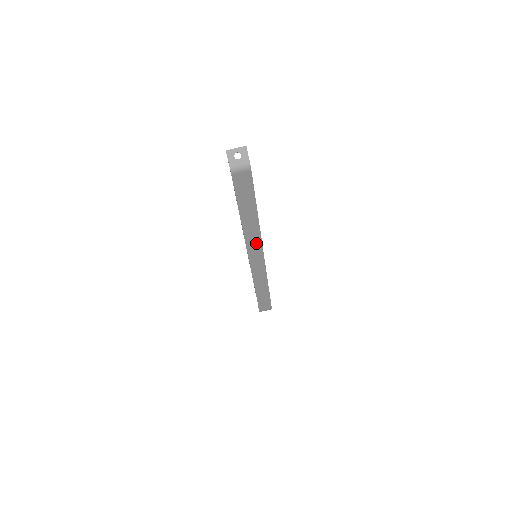
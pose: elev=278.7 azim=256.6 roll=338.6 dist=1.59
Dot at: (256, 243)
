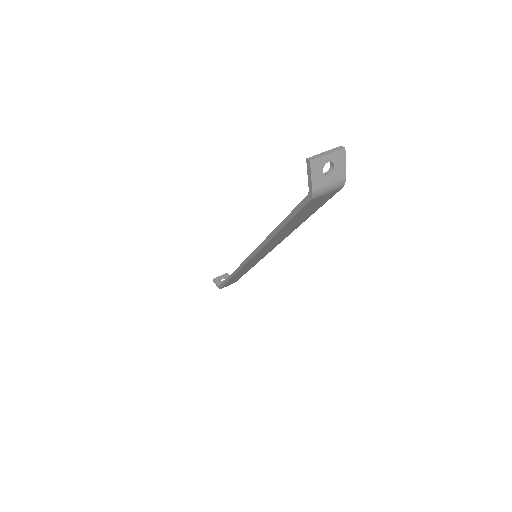
Dot at: (269, 248)
